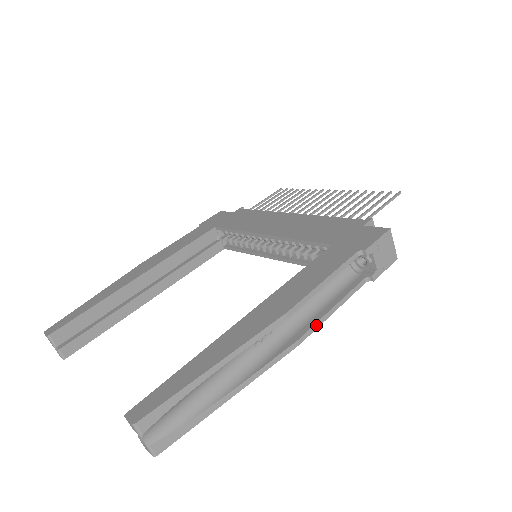
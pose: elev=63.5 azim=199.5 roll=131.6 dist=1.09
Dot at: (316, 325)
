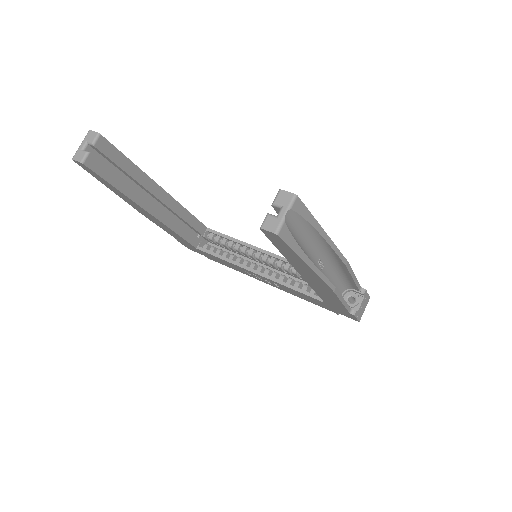
Dot at: (339, 295)
